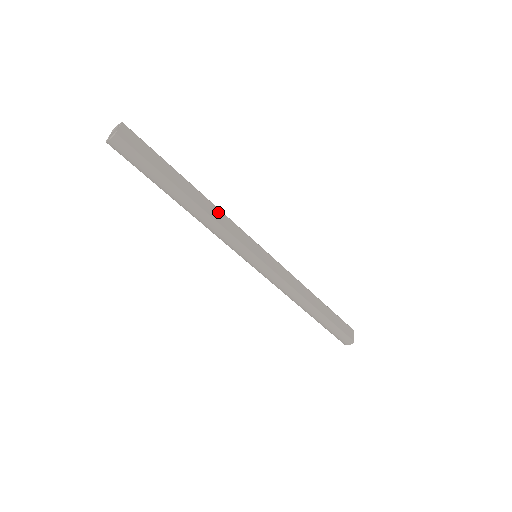
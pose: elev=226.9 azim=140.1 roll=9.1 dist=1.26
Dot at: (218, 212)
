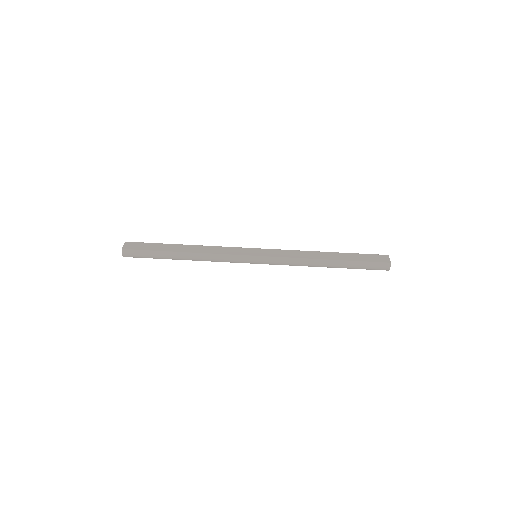
Dot at: (209, 248)
